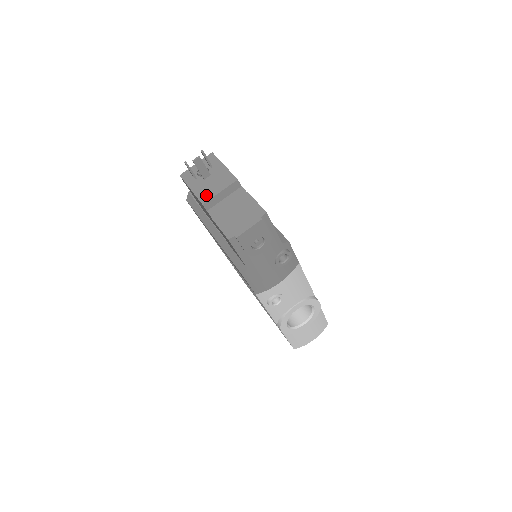
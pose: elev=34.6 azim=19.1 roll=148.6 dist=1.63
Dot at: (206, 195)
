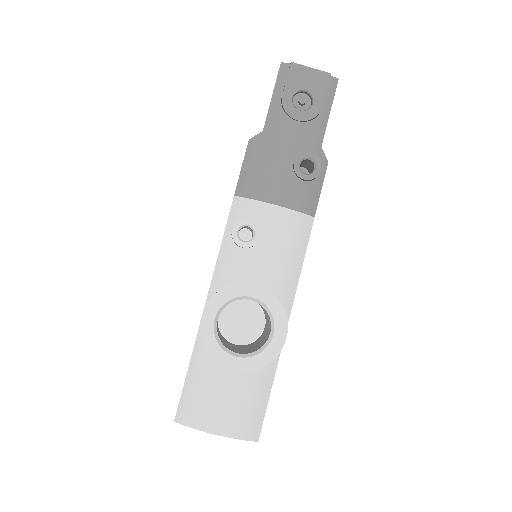
Dot at: occluded
